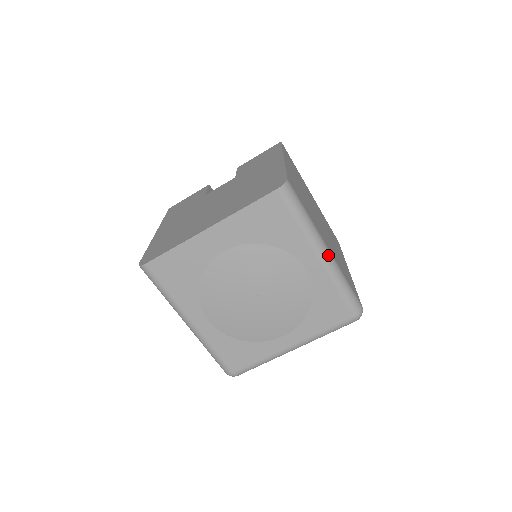
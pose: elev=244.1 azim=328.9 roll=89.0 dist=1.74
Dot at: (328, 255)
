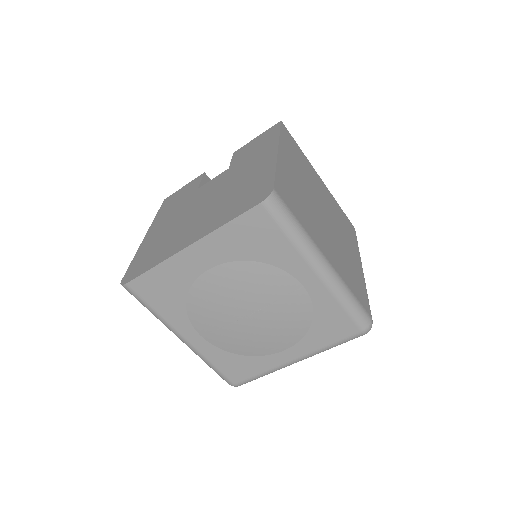
Dot at: (328, 269)
